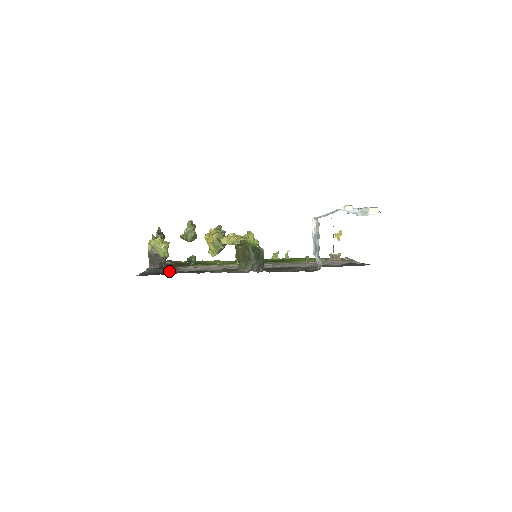
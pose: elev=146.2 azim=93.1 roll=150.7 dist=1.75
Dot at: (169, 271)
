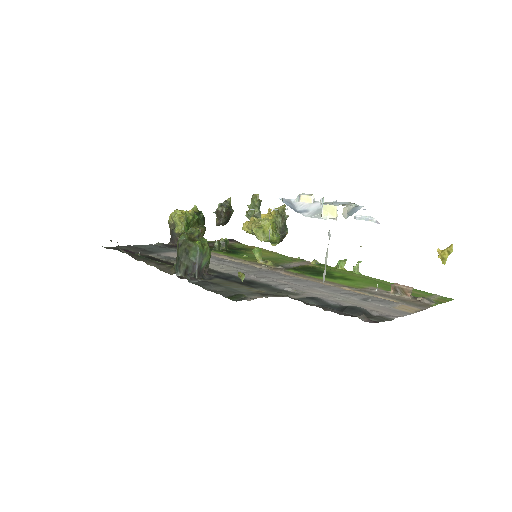
Dot at: (152, 250)
